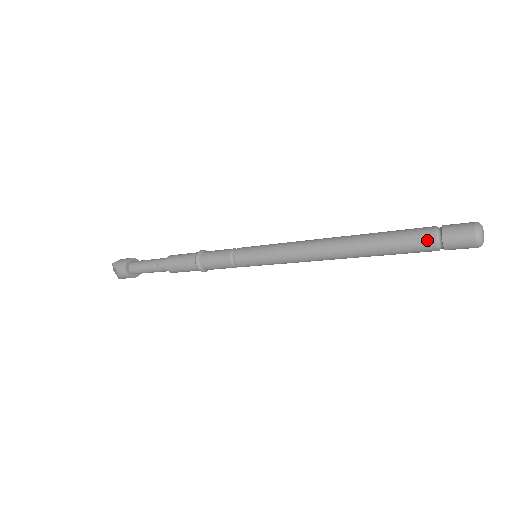
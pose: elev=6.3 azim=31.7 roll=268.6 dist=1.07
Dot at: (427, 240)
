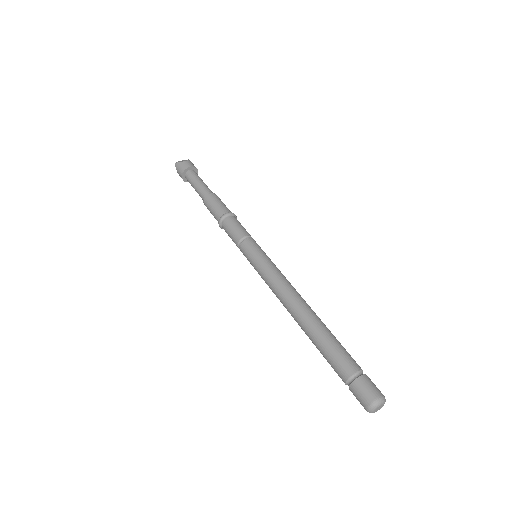
Dot at: (341, 378)
